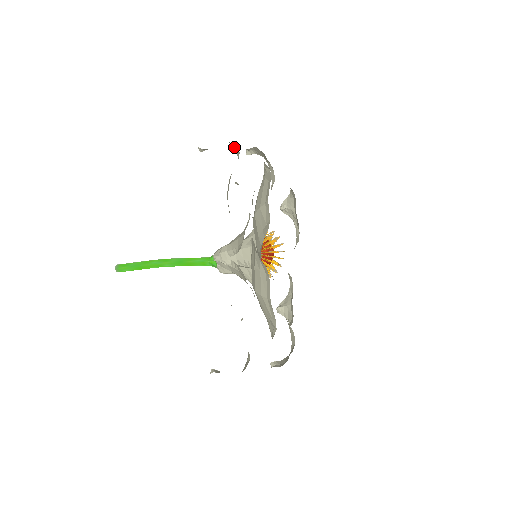
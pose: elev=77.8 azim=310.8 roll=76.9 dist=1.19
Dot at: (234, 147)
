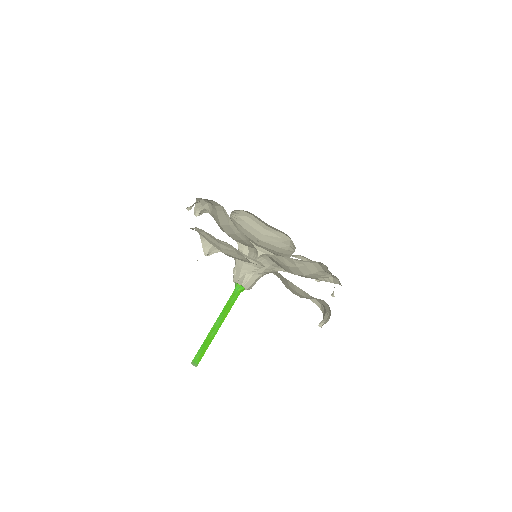
Dot at: occluded
